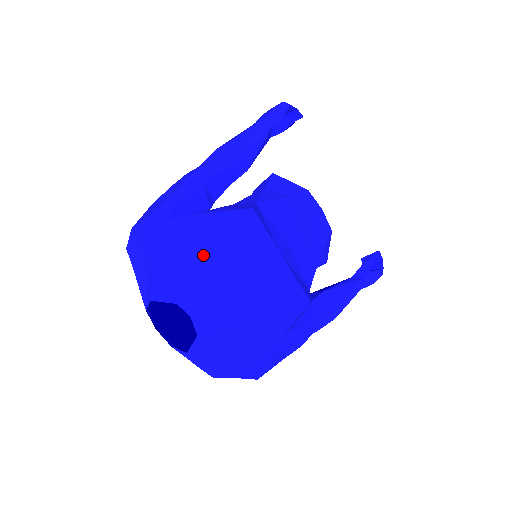
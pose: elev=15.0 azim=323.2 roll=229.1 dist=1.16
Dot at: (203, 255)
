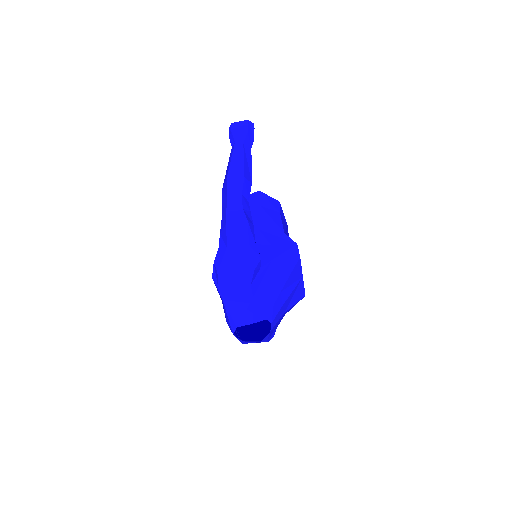
Dot at: (279, 284)
